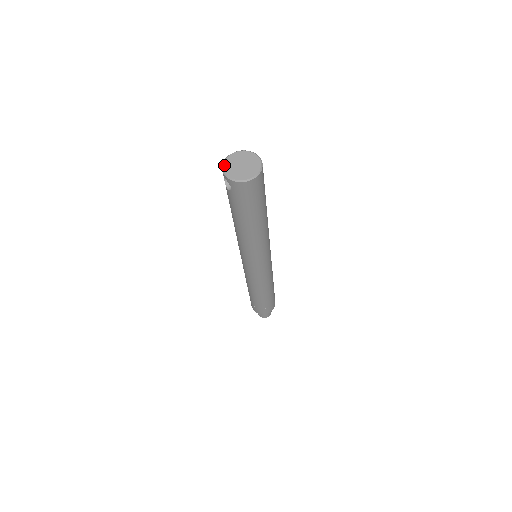
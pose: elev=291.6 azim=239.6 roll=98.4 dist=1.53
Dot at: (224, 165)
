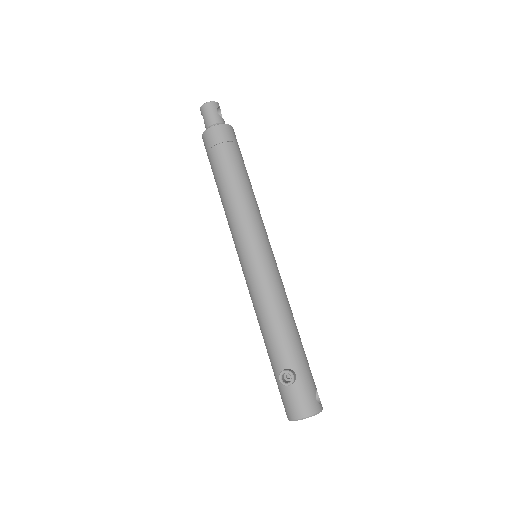
Dot at: occluded
